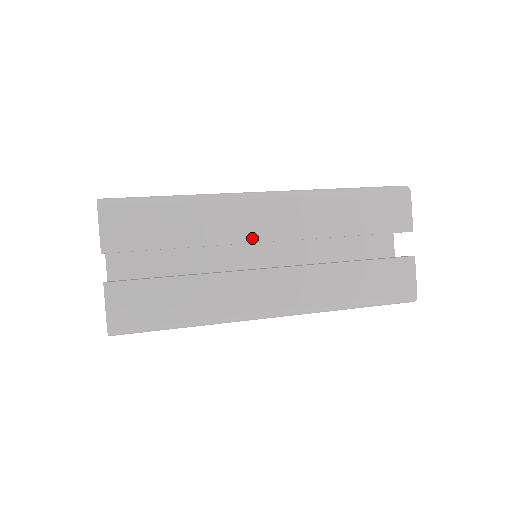
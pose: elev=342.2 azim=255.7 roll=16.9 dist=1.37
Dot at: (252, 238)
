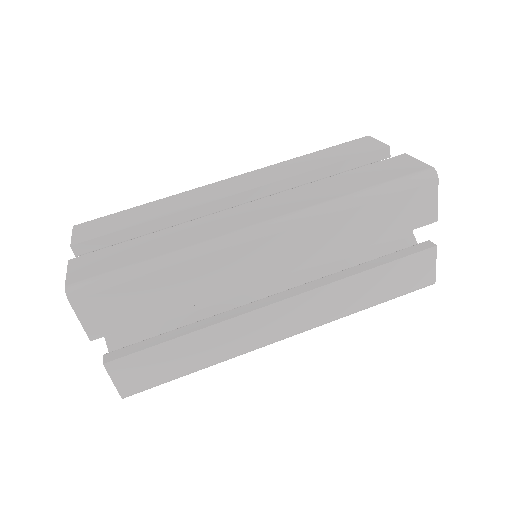
Dot at: (253, 280)
